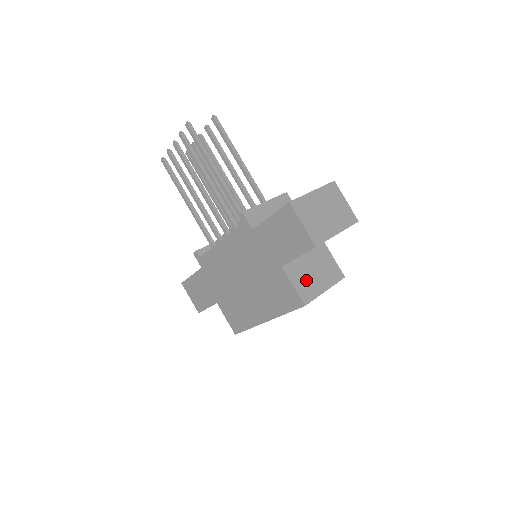
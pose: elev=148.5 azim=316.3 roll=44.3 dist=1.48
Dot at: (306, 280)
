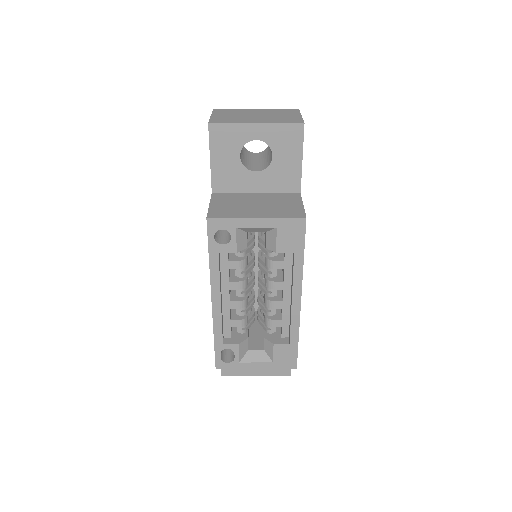
Dot at: (234, 206)
